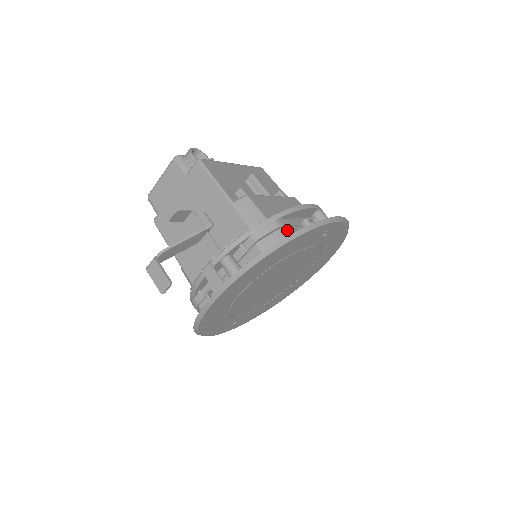
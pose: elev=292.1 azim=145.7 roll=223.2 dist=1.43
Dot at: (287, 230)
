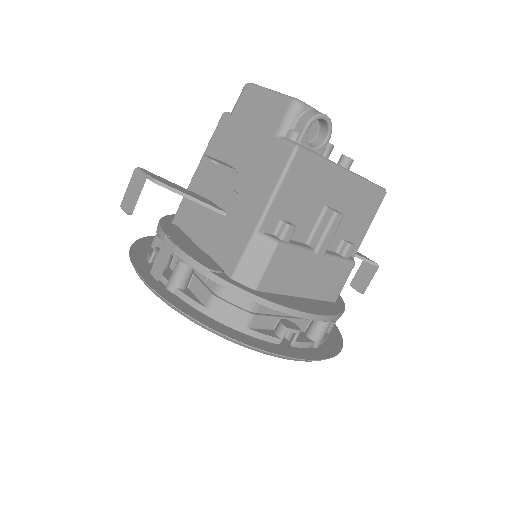
Dot at: (252, 321)
